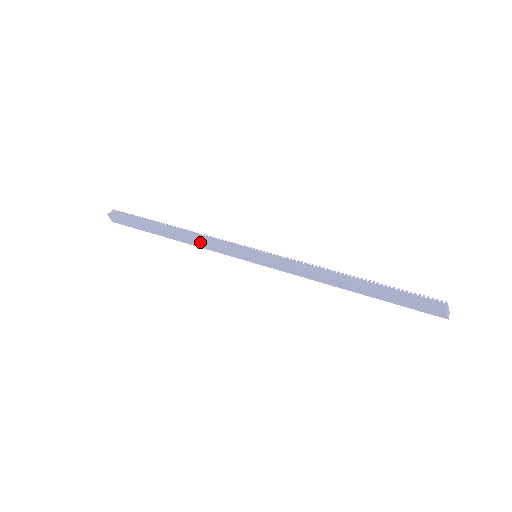
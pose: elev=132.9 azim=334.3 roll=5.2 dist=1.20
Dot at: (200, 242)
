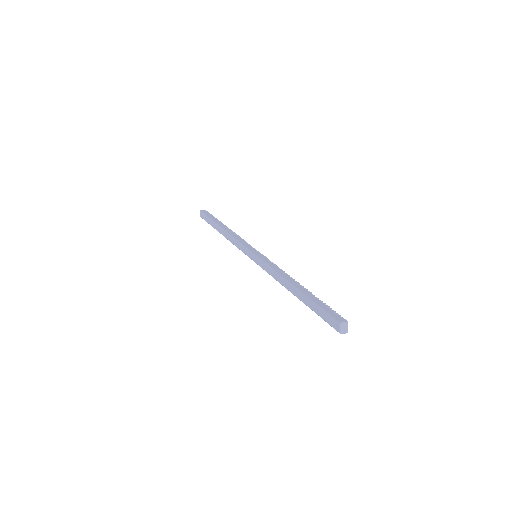
Dot at: (232, 237)
